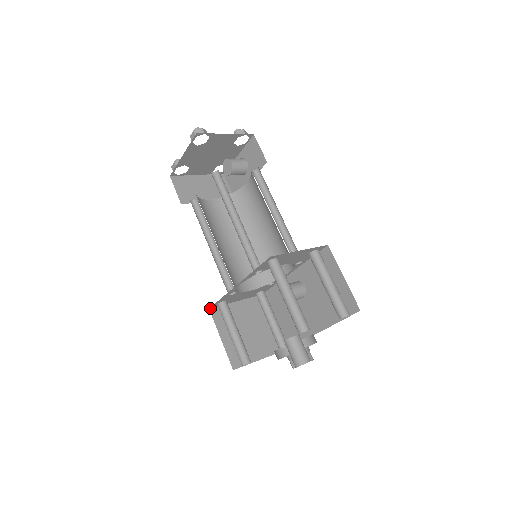
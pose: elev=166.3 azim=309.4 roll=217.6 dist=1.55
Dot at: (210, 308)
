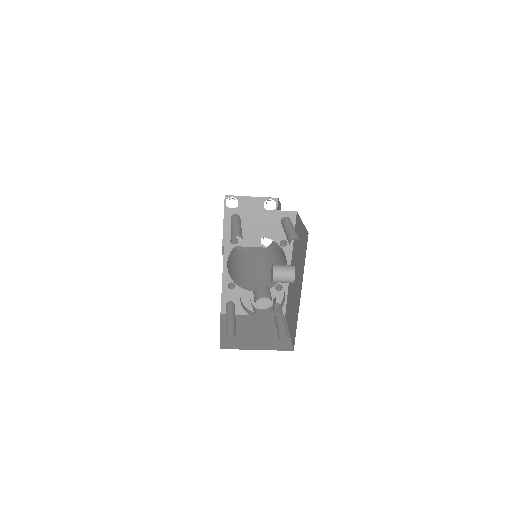
Dot at: (222, 314)
